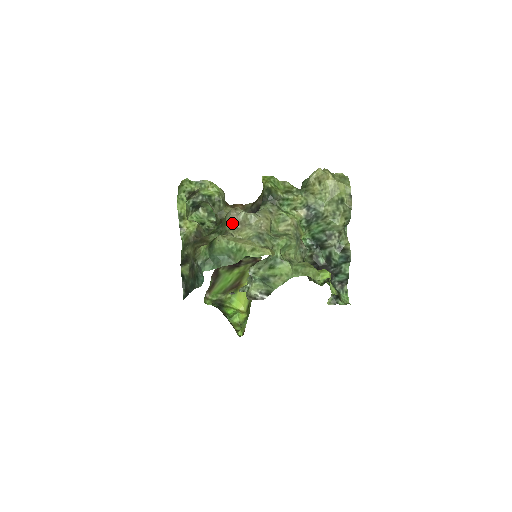
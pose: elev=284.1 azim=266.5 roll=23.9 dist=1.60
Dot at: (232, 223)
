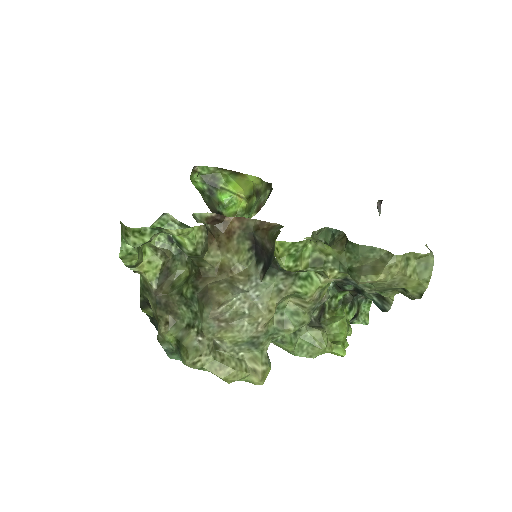
Dot at: (212, 322)
